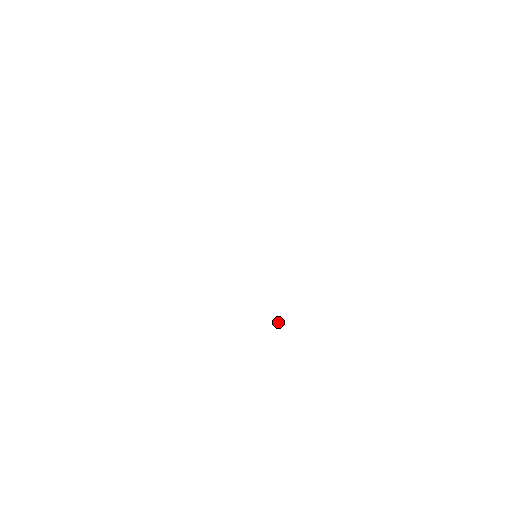
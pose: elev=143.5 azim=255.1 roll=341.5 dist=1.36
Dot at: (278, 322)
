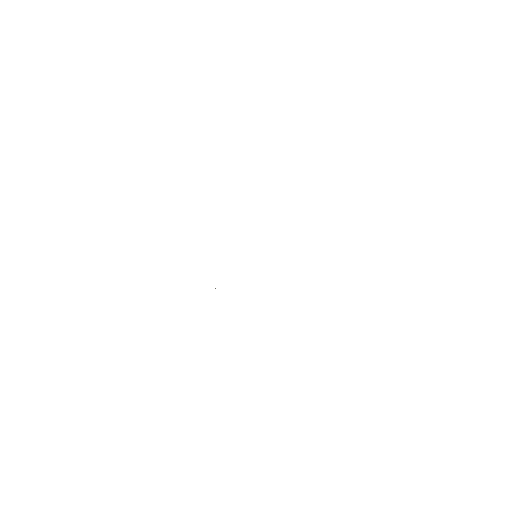
Dot at: occluded
